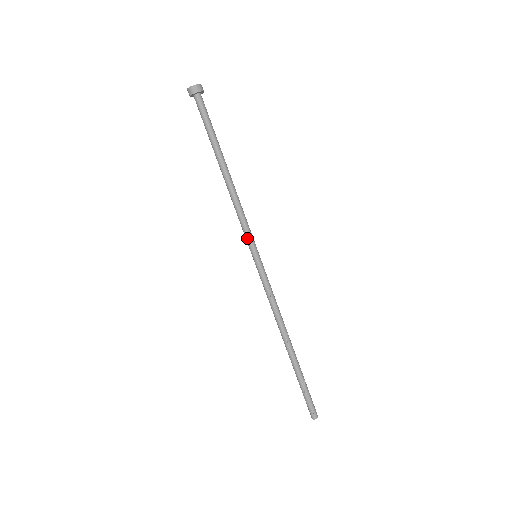
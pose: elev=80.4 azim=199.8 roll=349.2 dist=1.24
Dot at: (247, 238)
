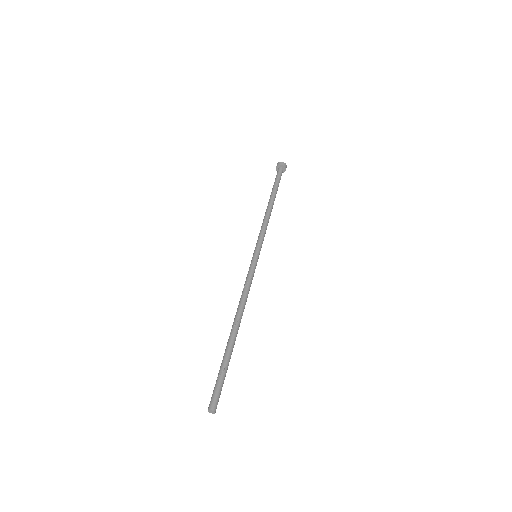
Dot at: (258, 241)
